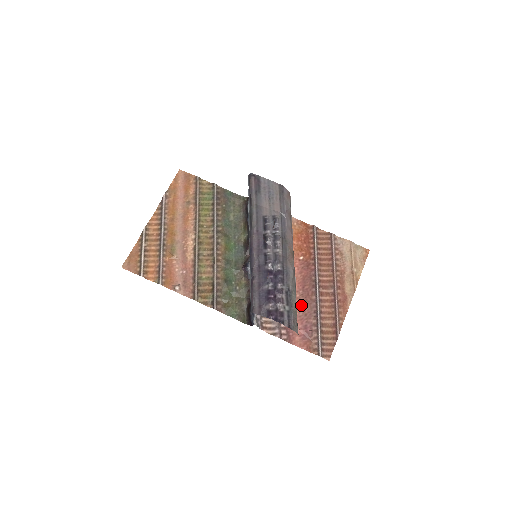
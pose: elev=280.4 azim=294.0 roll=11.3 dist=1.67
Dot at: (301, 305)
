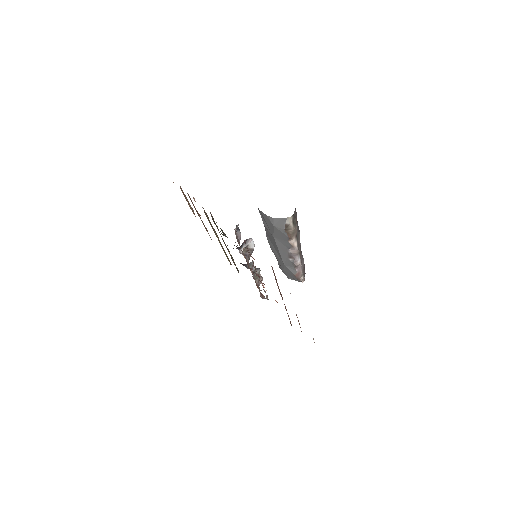
Dot at: occluded
